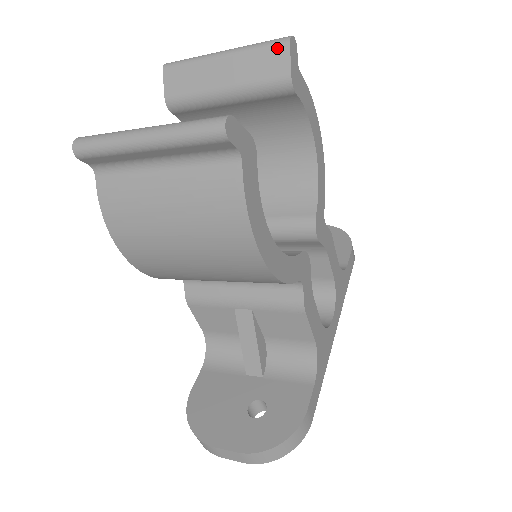
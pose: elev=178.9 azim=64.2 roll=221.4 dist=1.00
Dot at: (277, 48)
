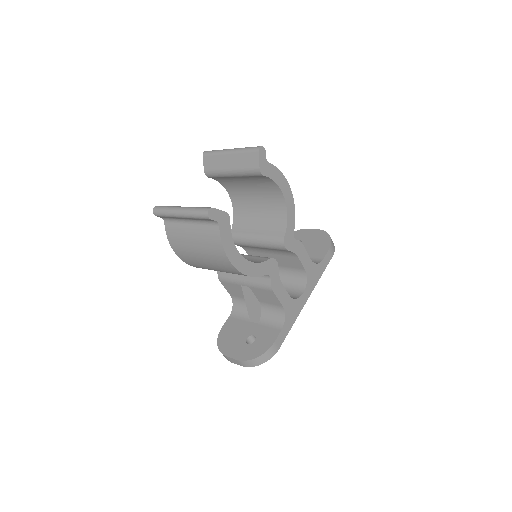
Dot at: (253, 153)
